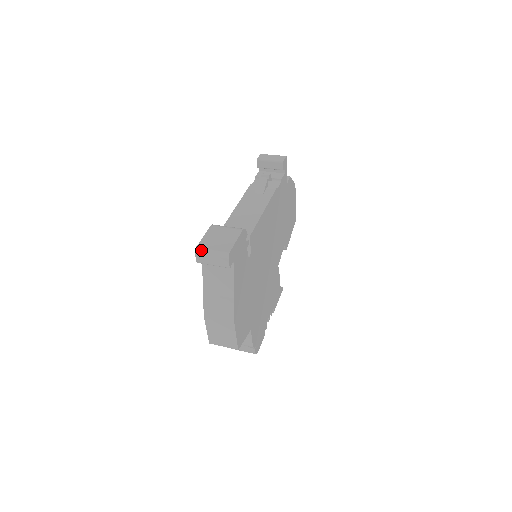
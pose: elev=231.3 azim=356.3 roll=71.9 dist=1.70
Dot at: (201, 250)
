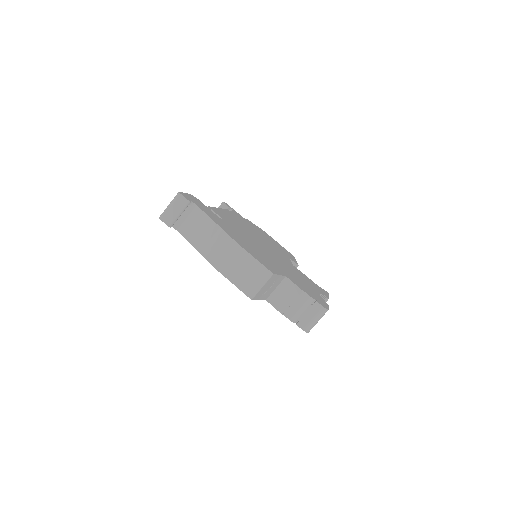
Dot at: (162, 213)
